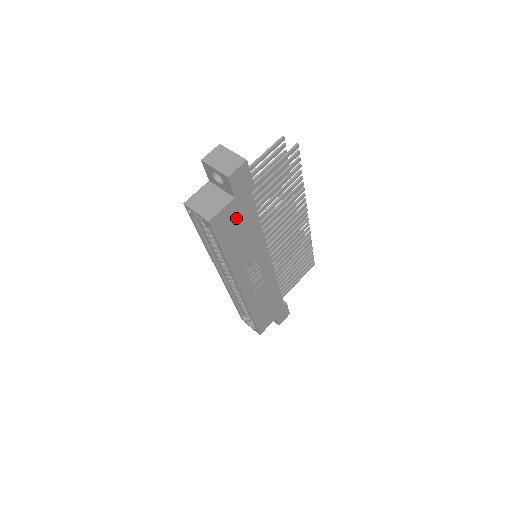
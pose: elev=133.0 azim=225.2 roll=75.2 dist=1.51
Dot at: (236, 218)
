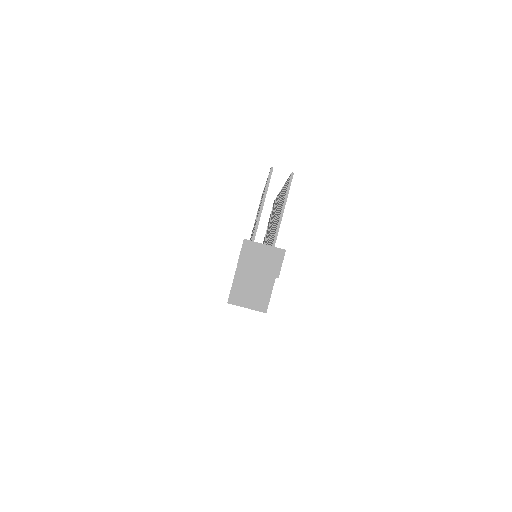
Dot at: occluded
